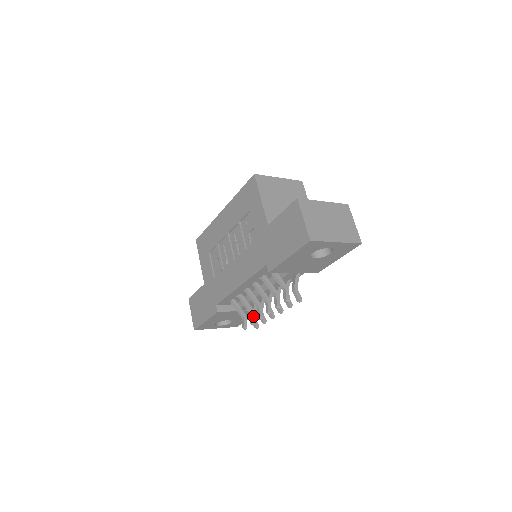
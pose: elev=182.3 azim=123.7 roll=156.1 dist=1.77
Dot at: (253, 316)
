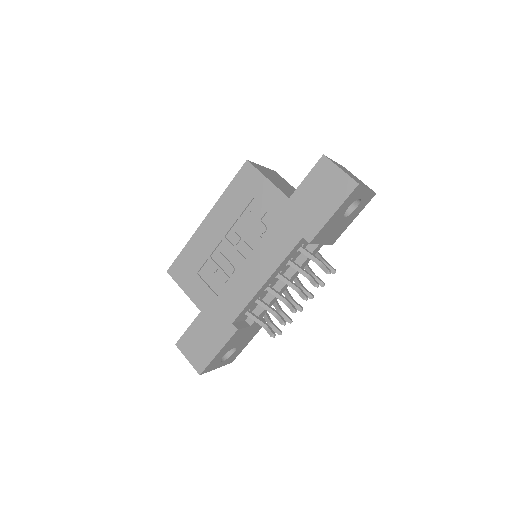
Dot at: (281, 316)
